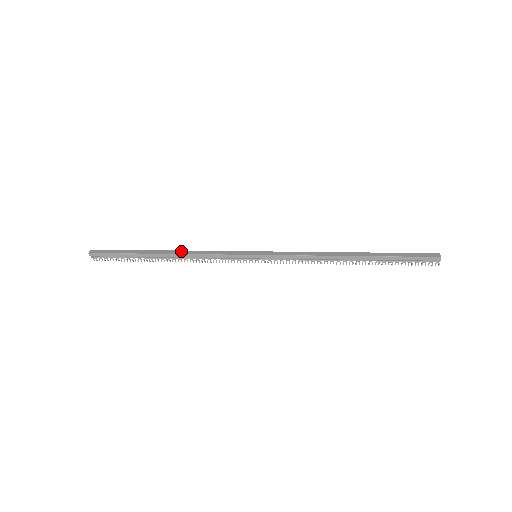
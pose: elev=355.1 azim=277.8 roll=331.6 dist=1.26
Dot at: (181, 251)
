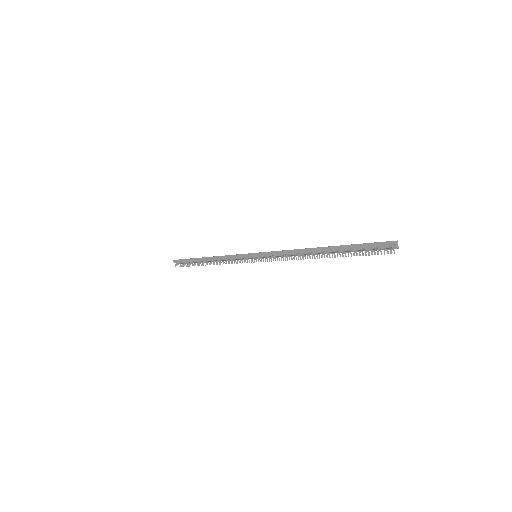
Dot at: occluded
